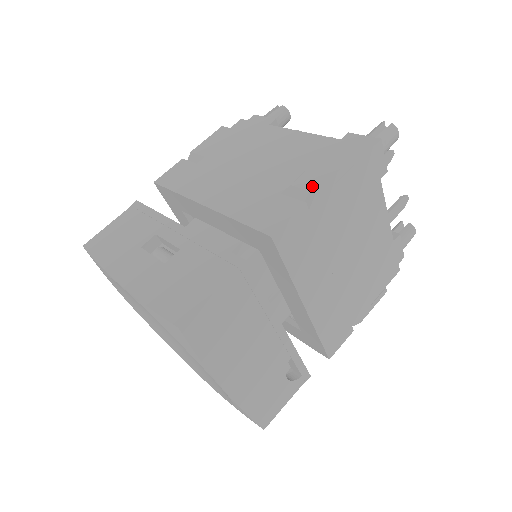
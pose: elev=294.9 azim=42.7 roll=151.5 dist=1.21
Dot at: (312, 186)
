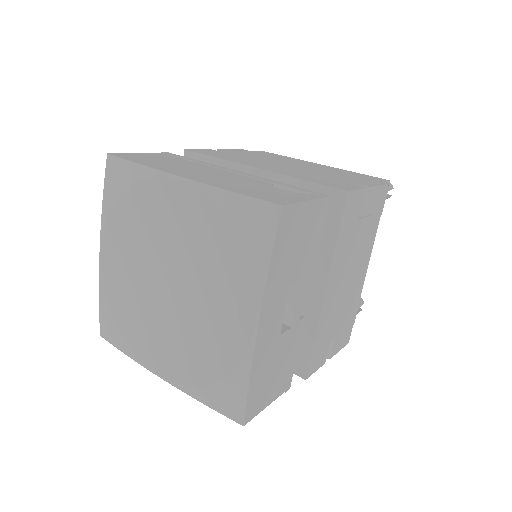
Dot at: occluded
